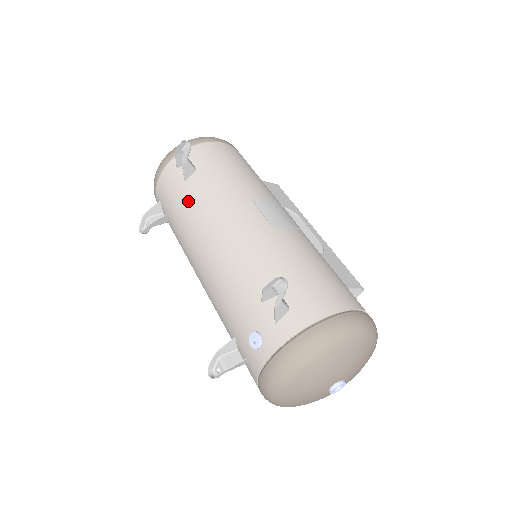
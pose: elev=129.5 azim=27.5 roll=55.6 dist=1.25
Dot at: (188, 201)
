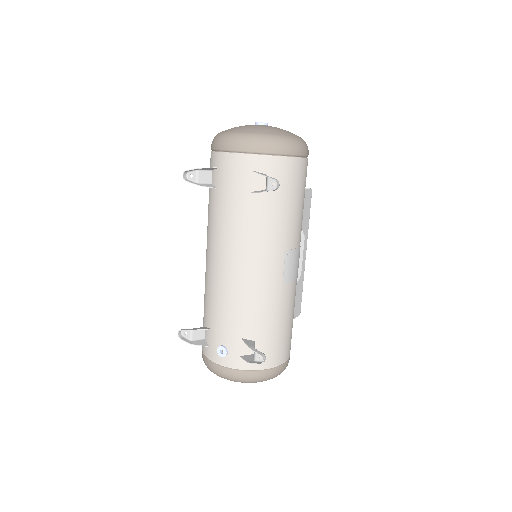
Dot at: (242, 213)
